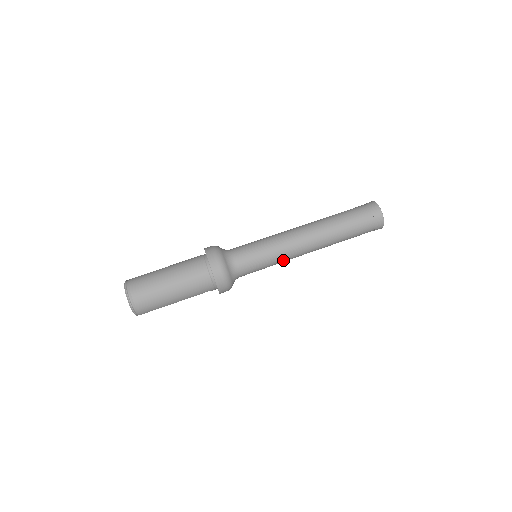
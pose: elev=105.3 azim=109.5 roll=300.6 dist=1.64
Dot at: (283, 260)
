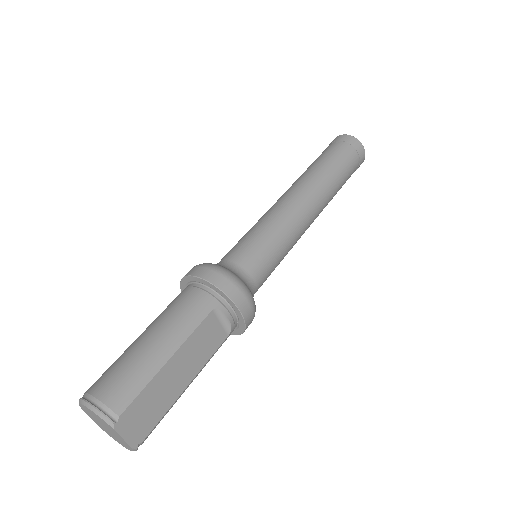
Dot at: (283, 223)
